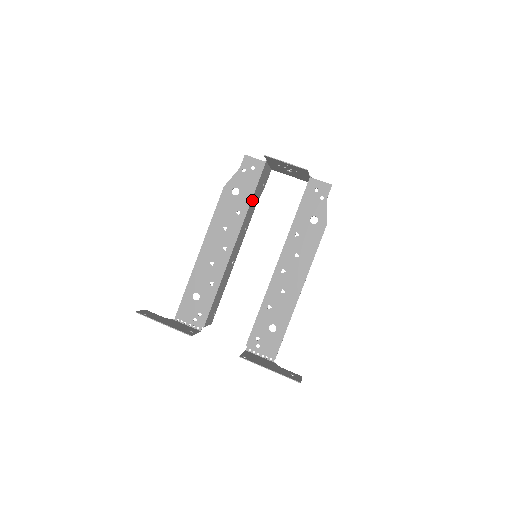
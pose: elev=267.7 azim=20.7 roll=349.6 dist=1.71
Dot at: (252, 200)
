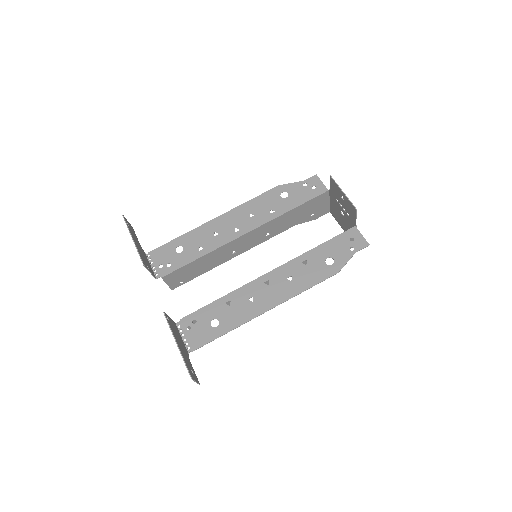
Dot at: (292, 211)
